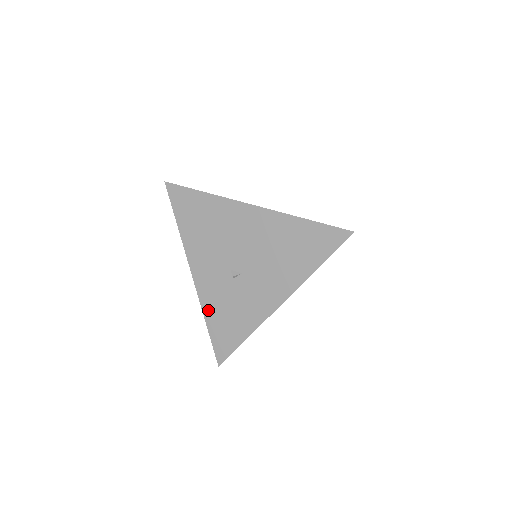
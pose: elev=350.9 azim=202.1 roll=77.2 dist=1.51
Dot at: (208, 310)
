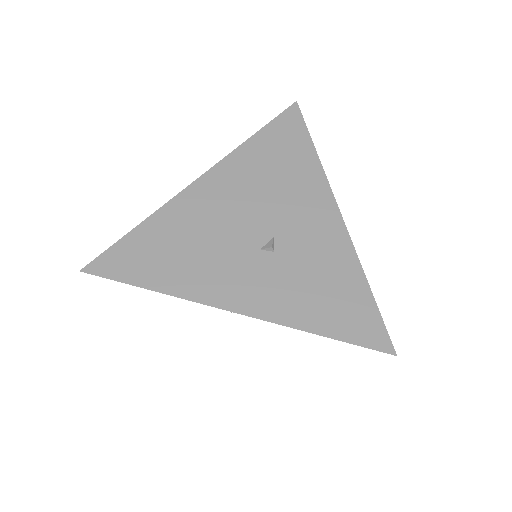
Dot at: (299, 318)
